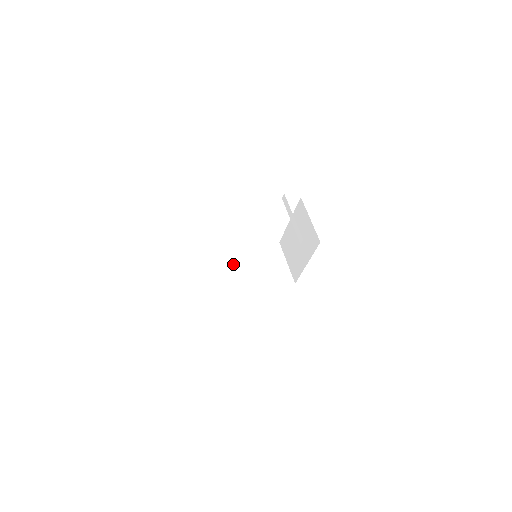
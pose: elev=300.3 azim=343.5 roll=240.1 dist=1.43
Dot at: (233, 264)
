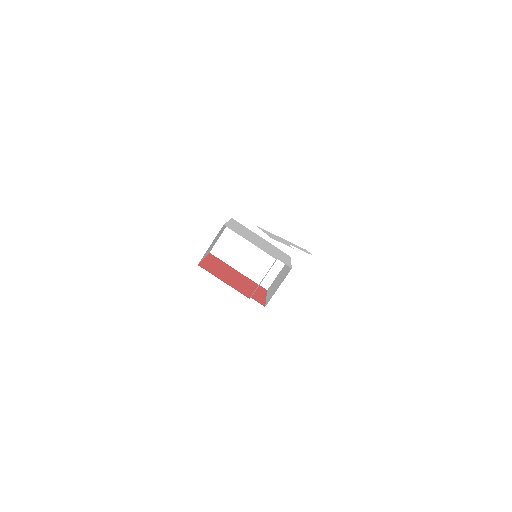
Dot at: (242, 244)
